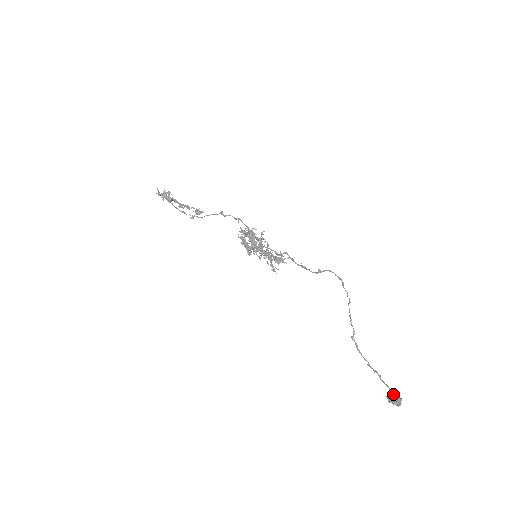
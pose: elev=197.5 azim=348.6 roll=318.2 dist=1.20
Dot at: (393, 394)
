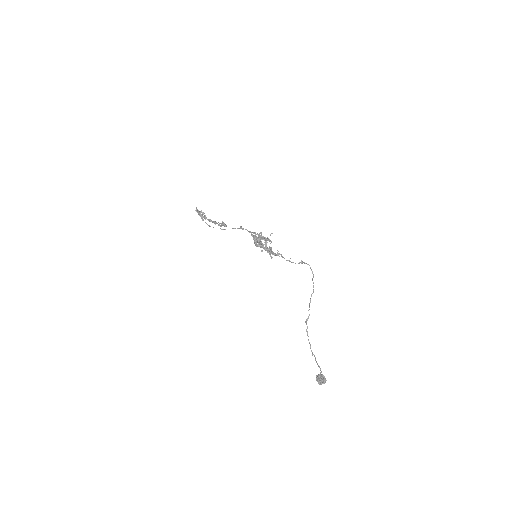
Dot at: (321, 375)
